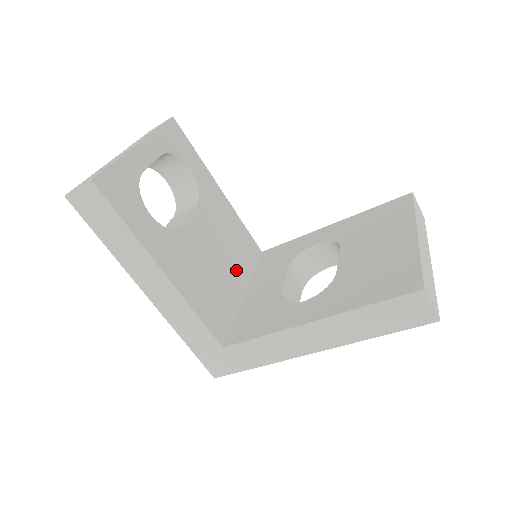
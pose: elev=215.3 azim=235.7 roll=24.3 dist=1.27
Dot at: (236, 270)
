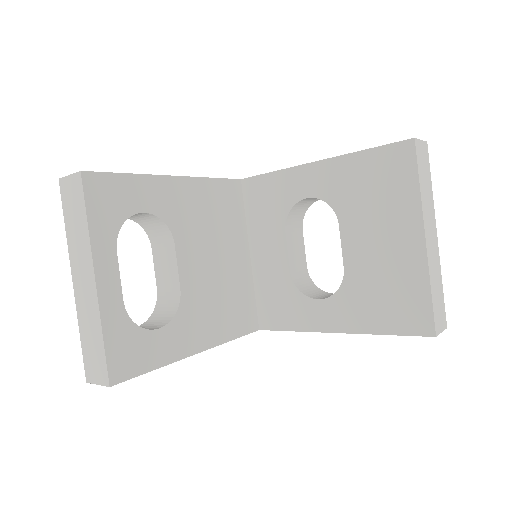
Dot at: (234, 246)
